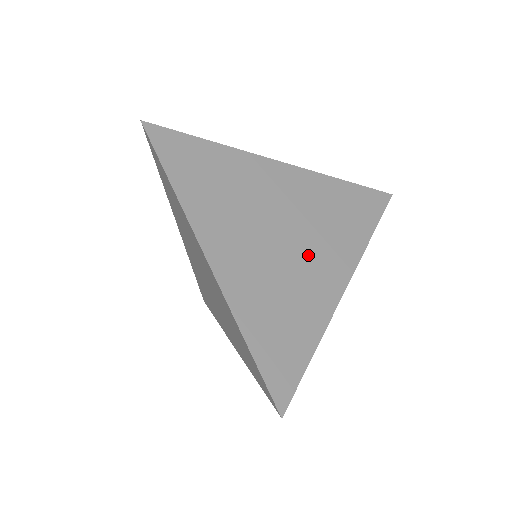
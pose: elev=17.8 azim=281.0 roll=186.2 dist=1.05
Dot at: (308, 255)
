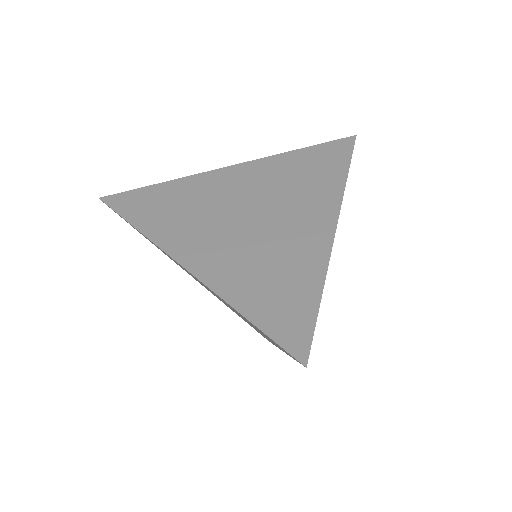
Dot at: (284, 219)
